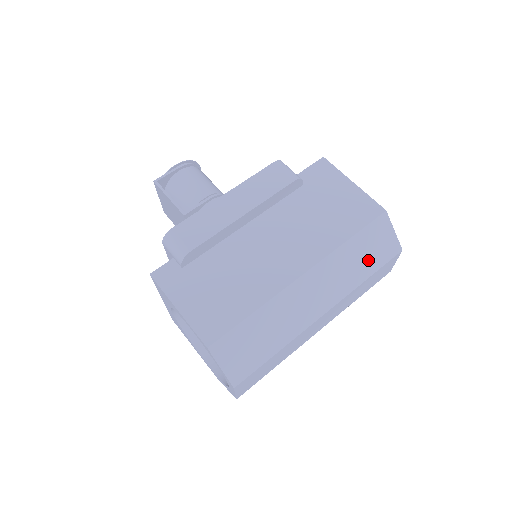
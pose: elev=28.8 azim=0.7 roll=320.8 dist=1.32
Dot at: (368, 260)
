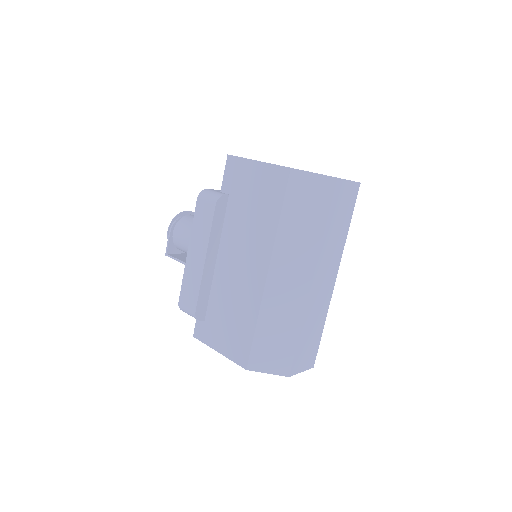
Dot at: (312, 216)
